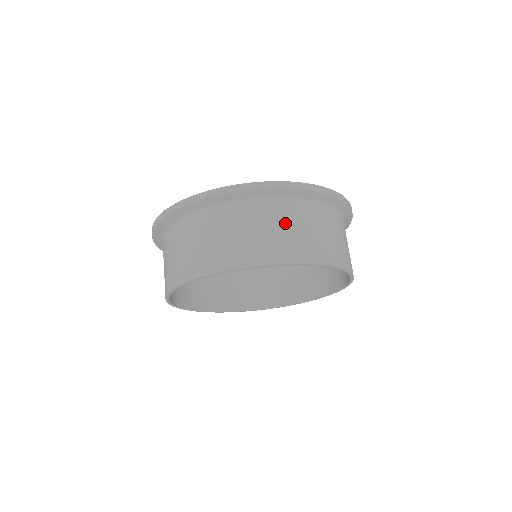
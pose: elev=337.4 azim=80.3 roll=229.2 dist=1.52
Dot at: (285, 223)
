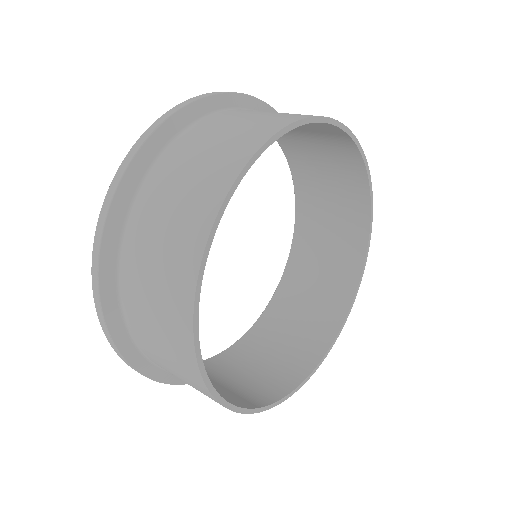
Dot at: occluded
